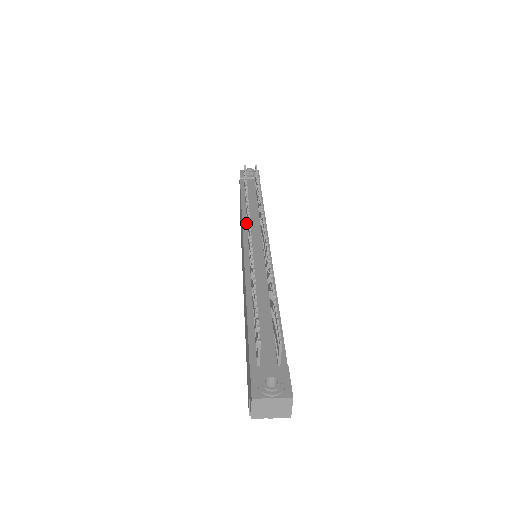
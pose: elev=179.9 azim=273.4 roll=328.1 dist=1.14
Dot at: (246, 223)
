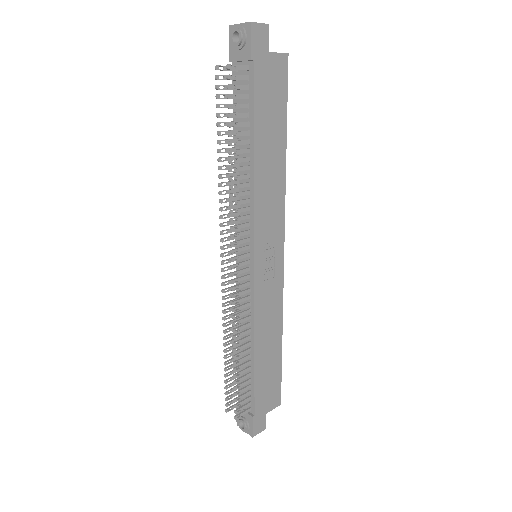
Dot at: occluded
